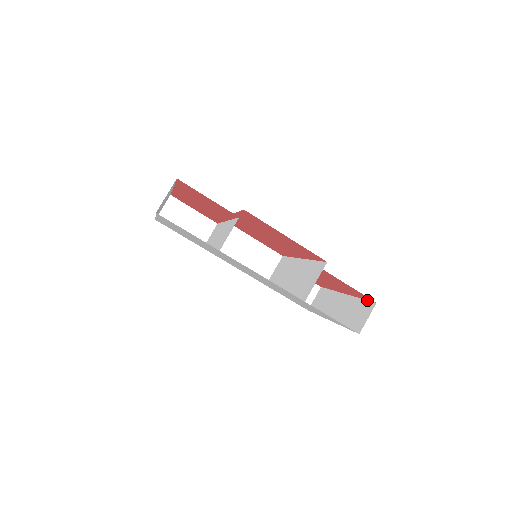
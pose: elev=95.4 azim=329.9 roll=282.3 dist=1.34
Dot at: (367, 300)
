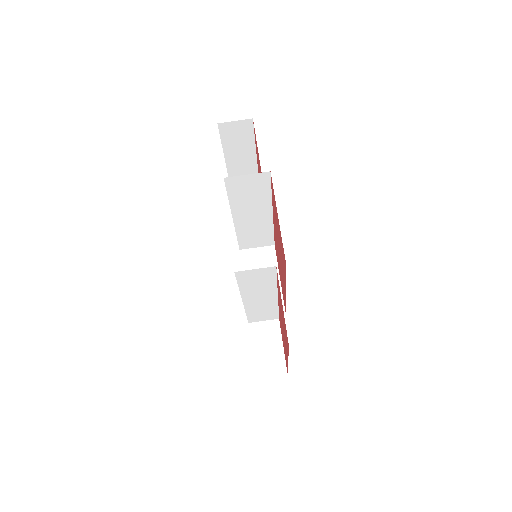
Dot at: (288, 349)
